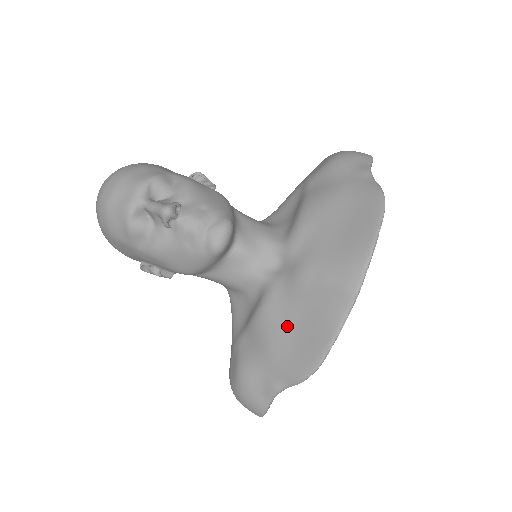
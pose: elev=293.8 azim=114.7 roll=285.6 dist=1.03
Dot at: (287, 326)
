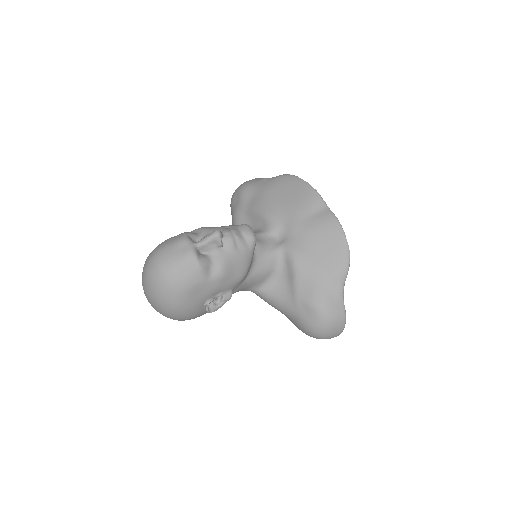
Dot at: (316, 251)
